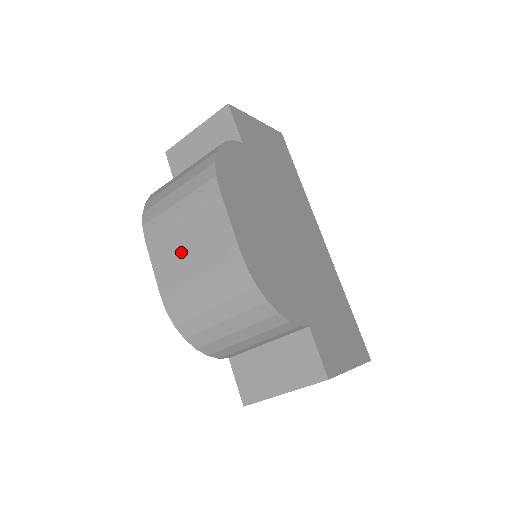
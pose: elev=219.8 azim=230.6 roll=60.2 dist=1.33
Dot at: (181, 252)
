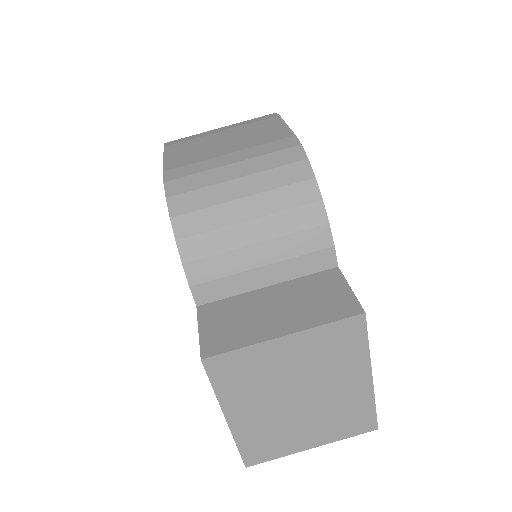
Dot at: (212, 145)
